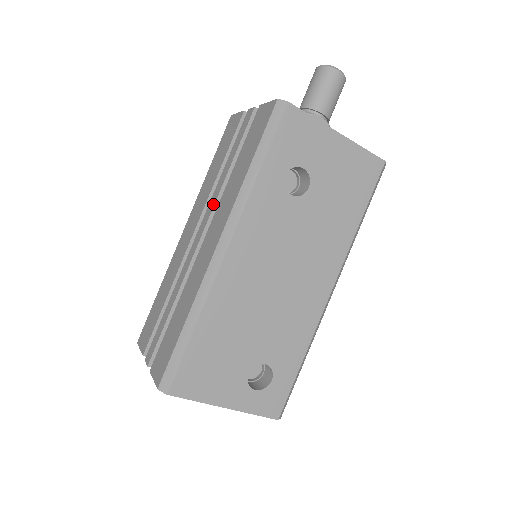
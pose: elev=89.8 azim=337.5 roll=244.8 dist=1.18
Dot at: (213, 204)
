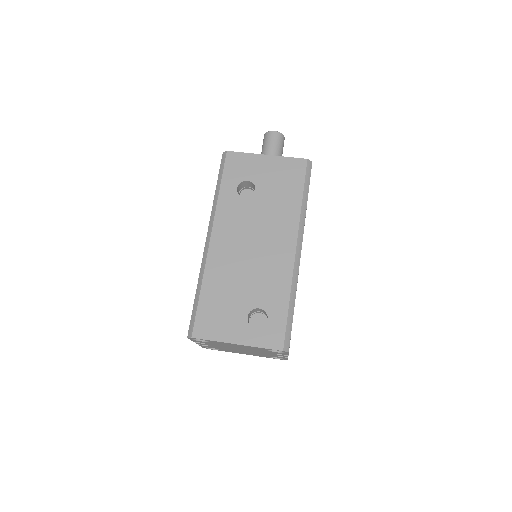
Dot at: occluded
